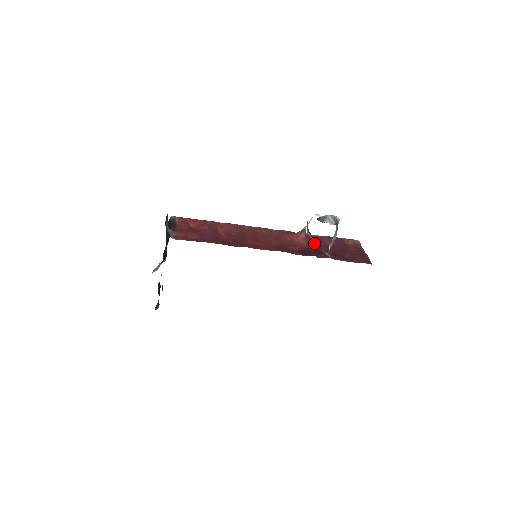
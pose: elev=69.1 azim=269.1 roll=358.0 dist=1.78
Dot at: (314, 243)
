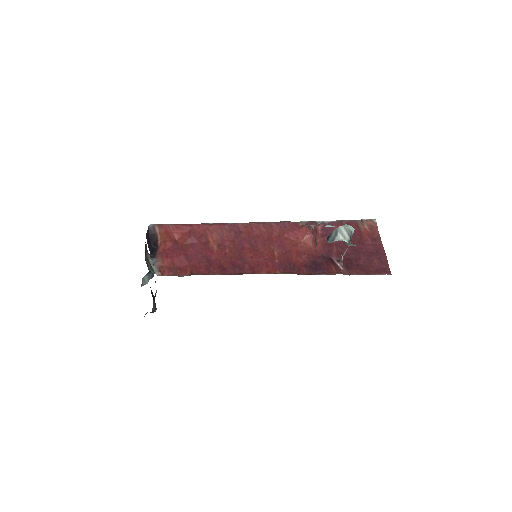
Dot at: (323, 240)
